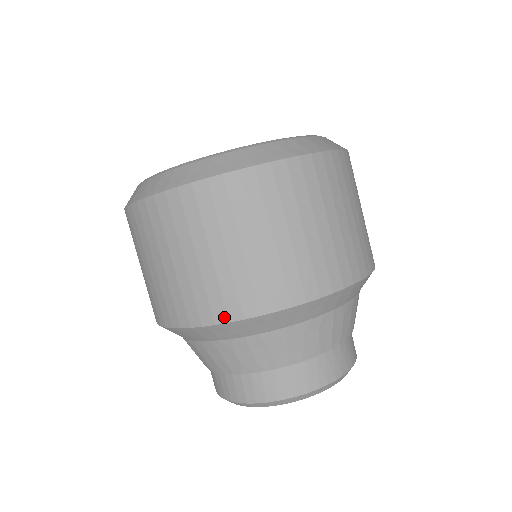
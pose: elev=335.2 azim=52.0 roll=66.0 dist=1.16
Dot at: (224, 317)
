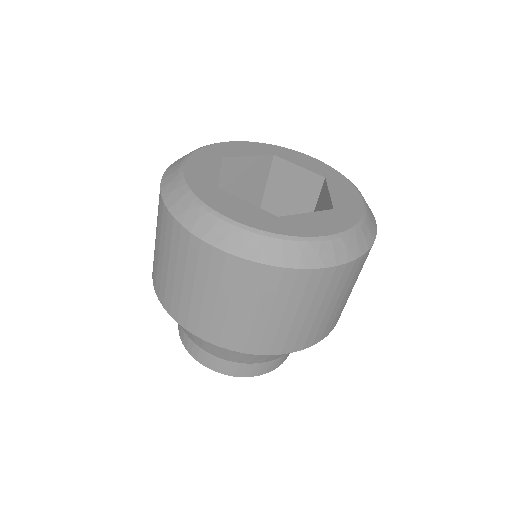
Dot at: (205, 337)
